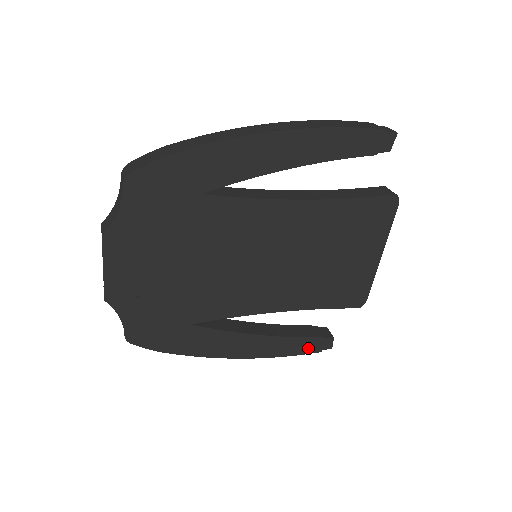
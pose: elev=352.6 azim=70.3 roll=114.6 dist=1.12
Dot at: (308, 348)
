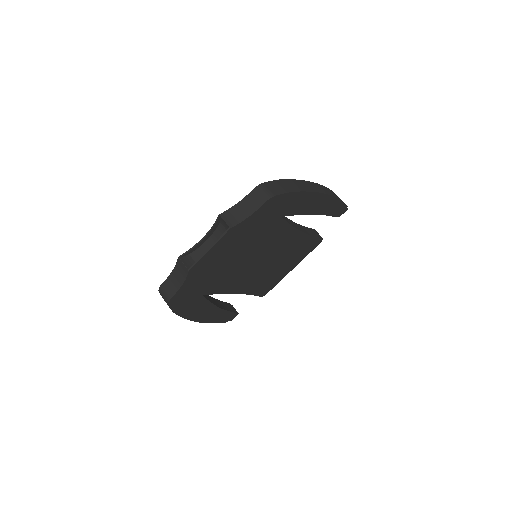
Dot at: (225, 319)
